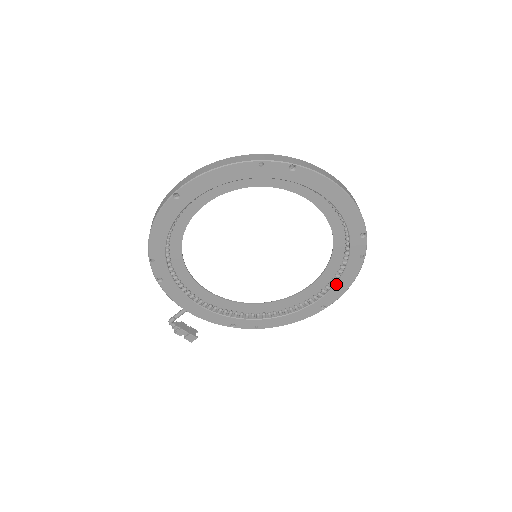
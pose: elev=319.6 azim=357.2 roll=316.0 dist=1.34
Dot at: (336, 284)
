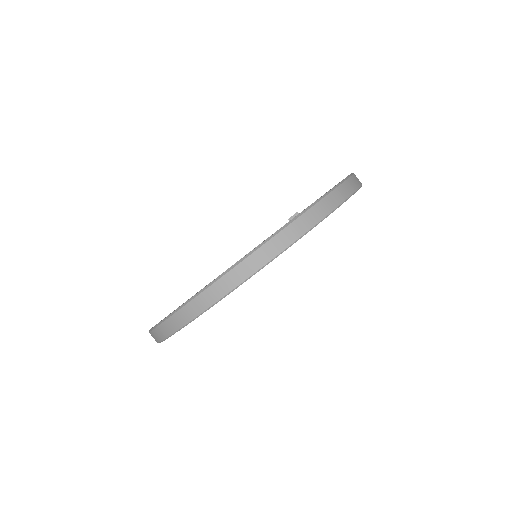
Dot at: occluded
